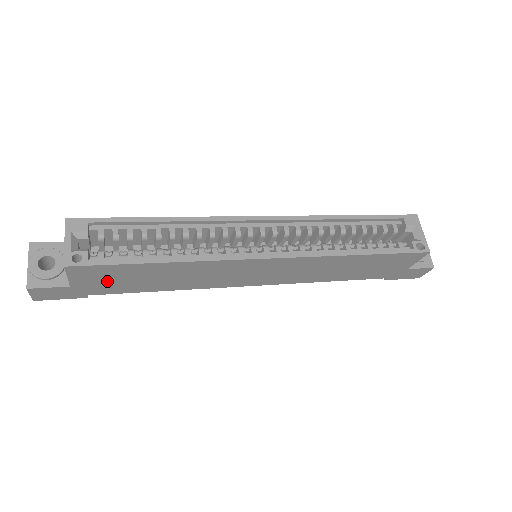
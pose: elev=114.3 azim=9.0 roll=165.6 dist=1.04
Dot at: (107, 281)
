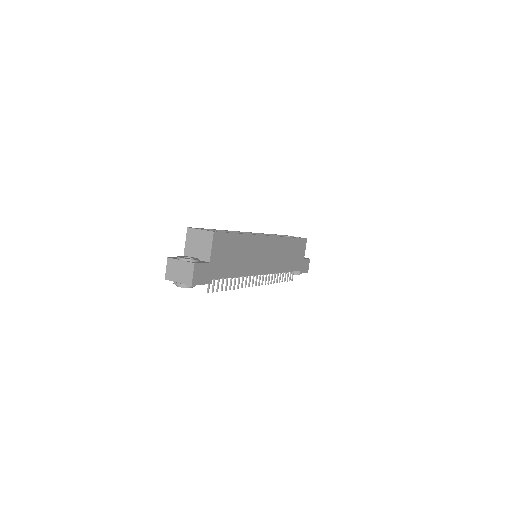
Dot at: (222, 257)
